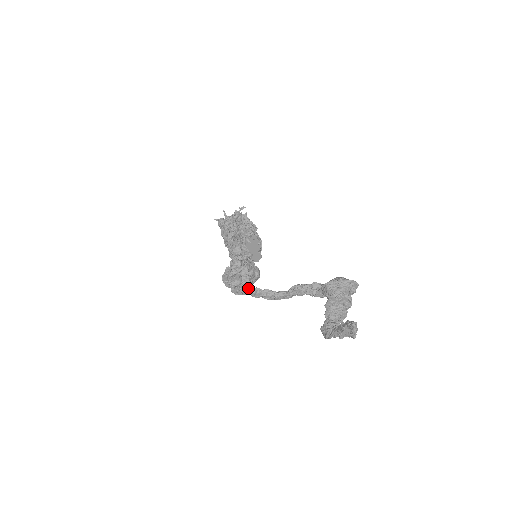
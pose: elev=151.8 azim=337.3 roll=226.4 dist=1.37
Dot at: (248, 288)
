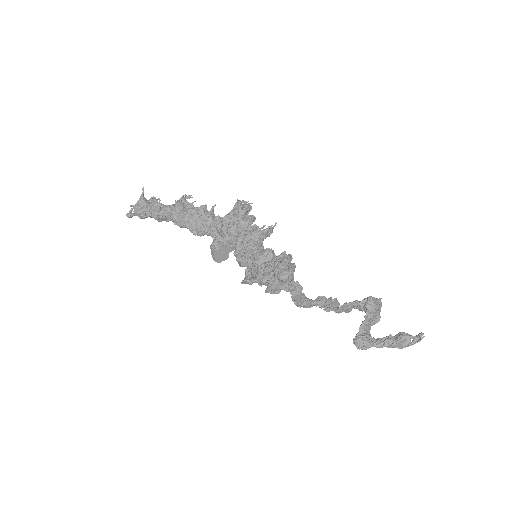
Dot at: (297, 287)
